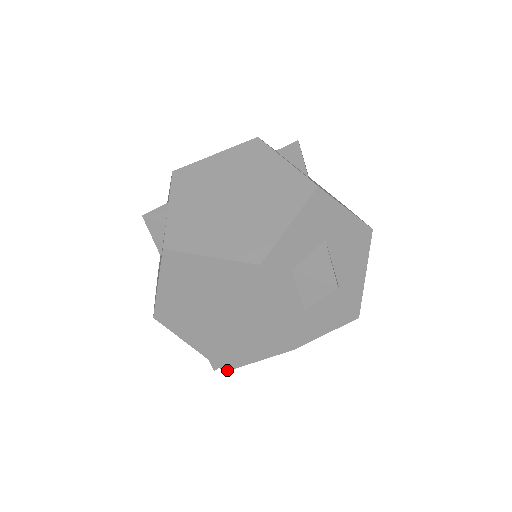
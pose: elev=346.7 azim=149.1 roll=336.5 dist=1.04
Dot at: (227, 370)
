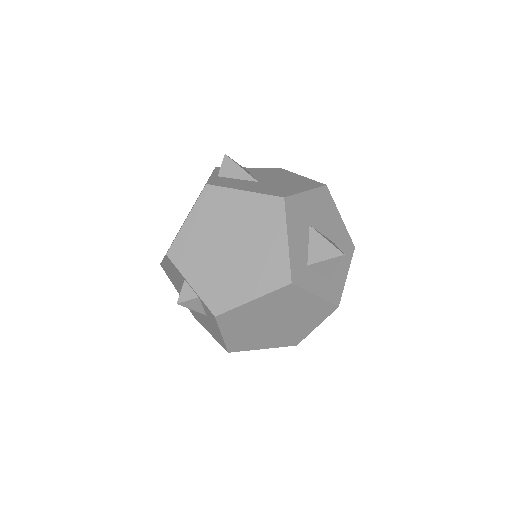
Dot at: occluded
